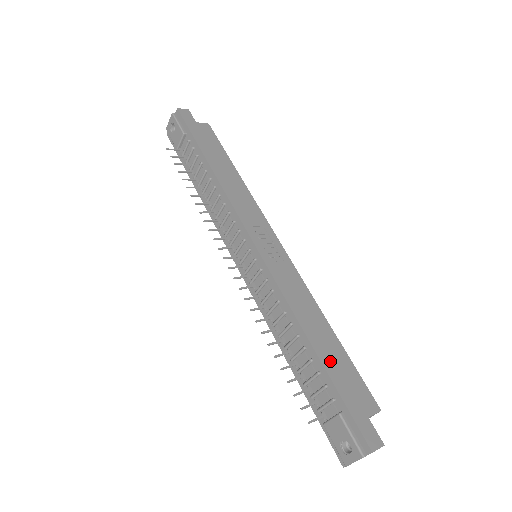
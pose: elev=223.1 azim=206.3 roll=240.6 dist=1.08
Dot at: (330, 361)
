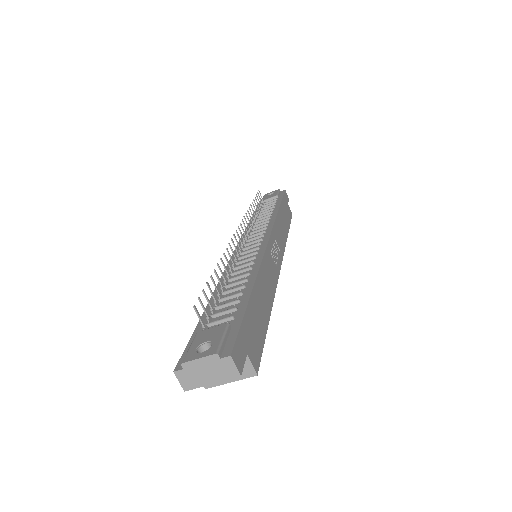
Dot at: (255, 307)
